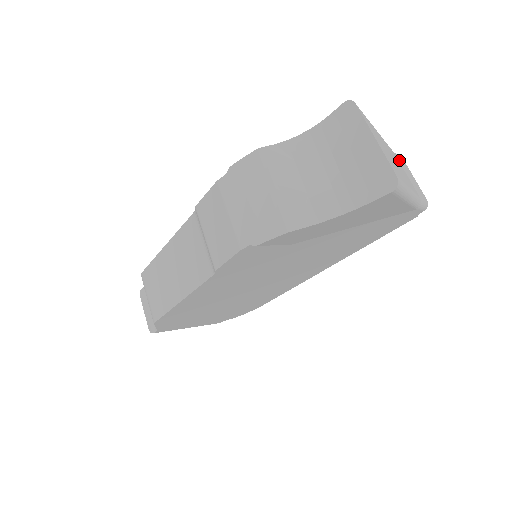
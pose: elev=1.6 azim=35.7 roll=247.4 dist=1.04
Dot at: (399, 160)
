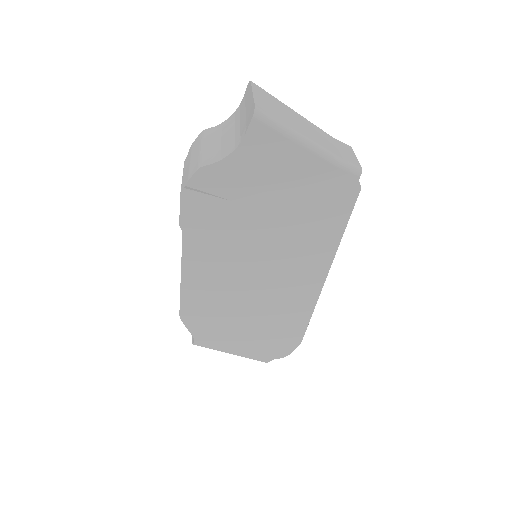
Dot at: (336, 142)
